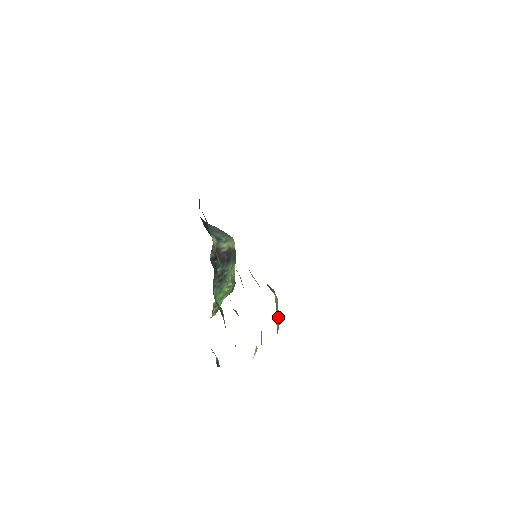
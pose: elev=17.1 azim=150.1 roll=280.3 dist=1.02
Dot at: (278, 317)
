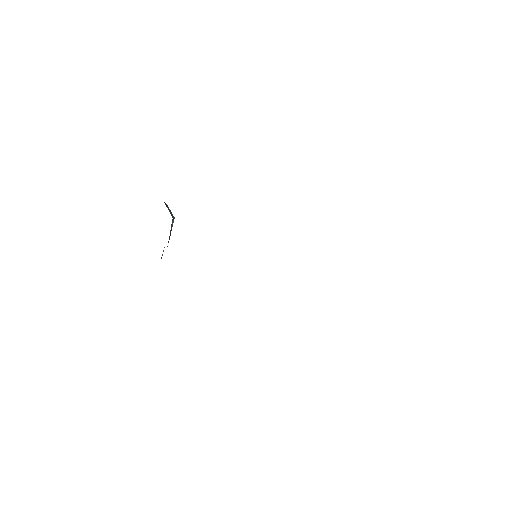
Dot at: occluded
